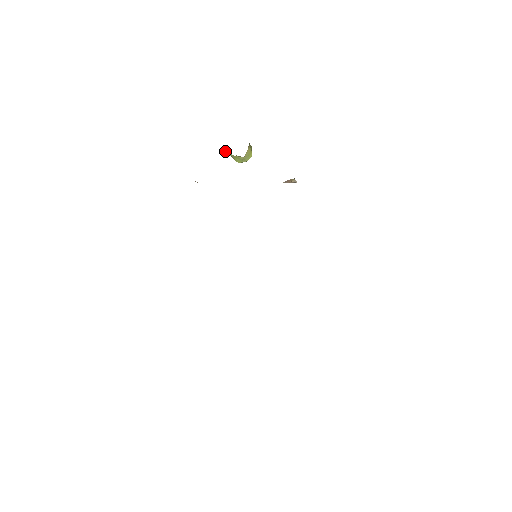
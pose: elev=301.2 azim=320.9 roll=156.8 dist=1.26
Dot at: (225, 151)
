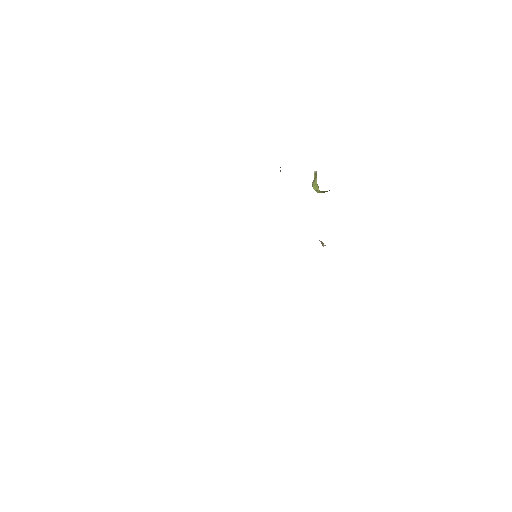
Dot at: (316, 172)
